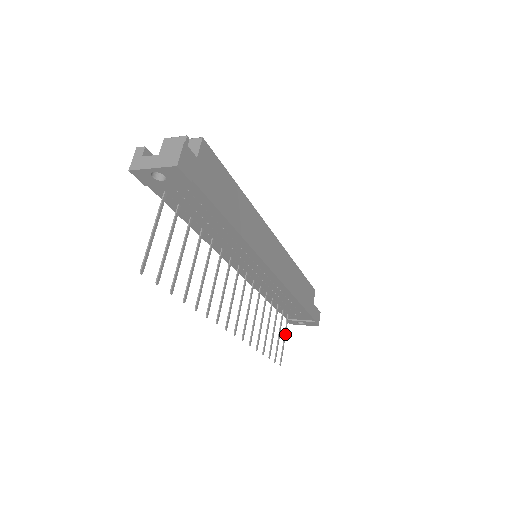
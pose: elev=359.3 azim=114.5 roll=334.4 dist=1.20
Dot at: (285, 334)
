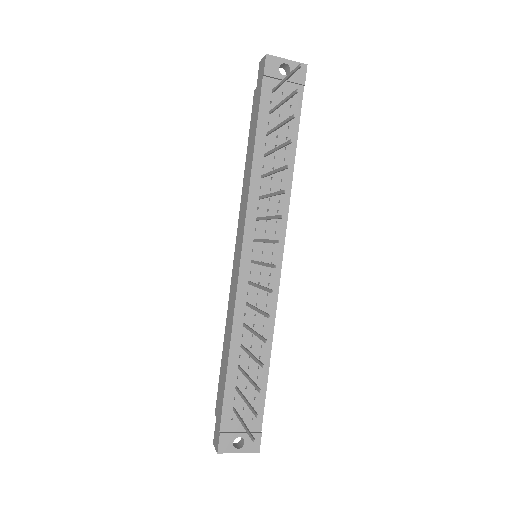
Dot at: (241, 420)
